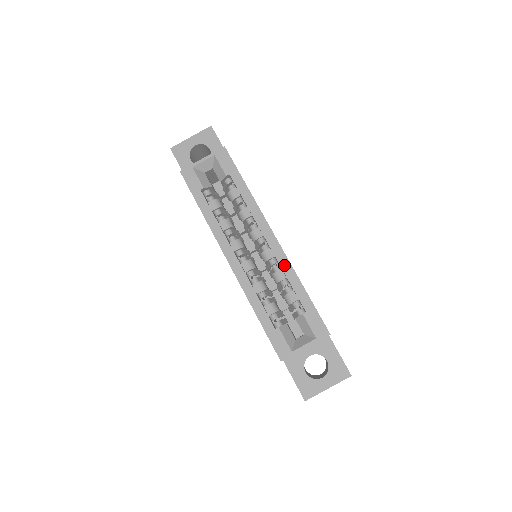
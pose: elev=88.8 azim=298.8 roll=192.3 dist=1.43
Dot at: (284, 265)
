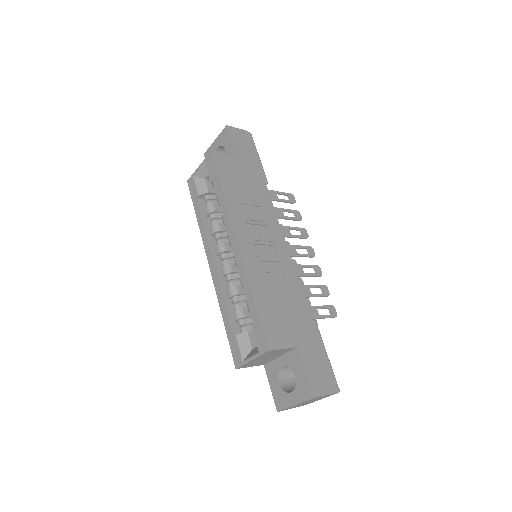
Dot at: (241, 272)
